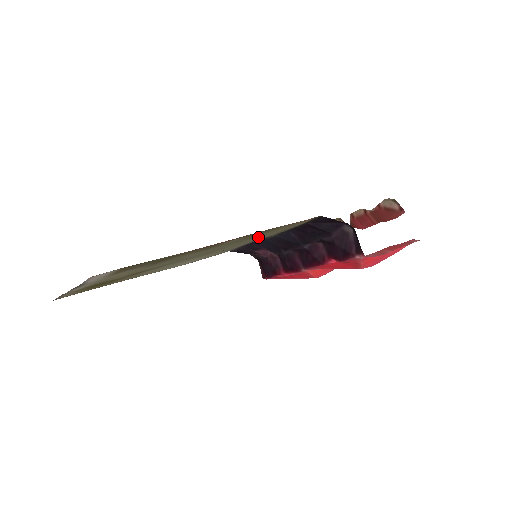
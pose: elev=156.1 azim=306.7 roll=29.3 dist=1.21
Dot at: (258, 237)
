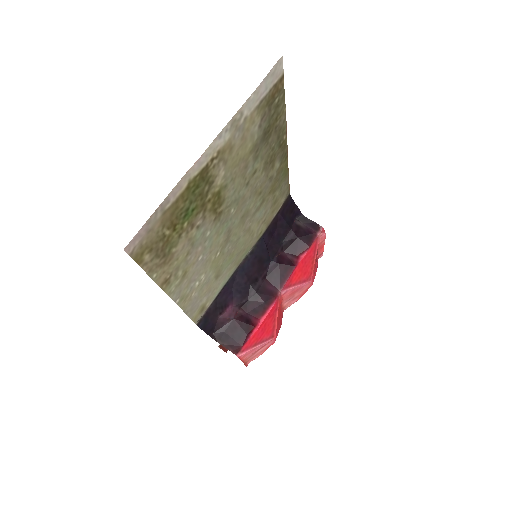
Dot at: (264, 211)
